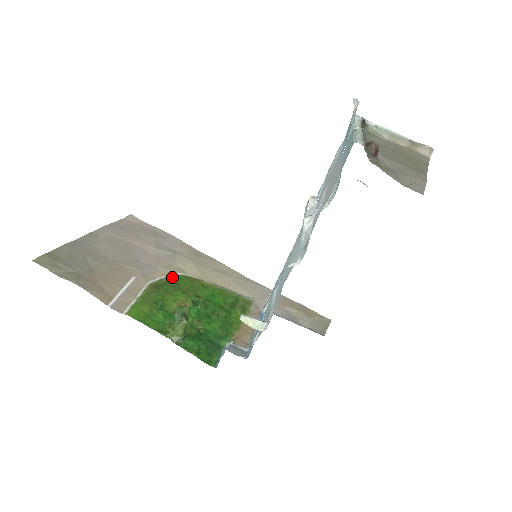
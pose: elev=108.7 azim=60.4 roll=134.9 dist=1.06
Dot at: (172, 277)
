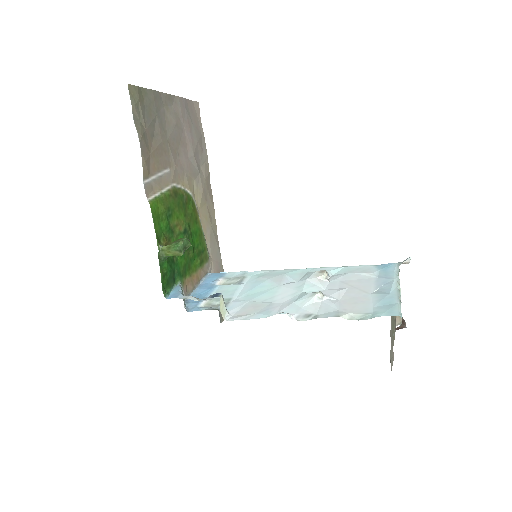
Dot at: (187, 193)
